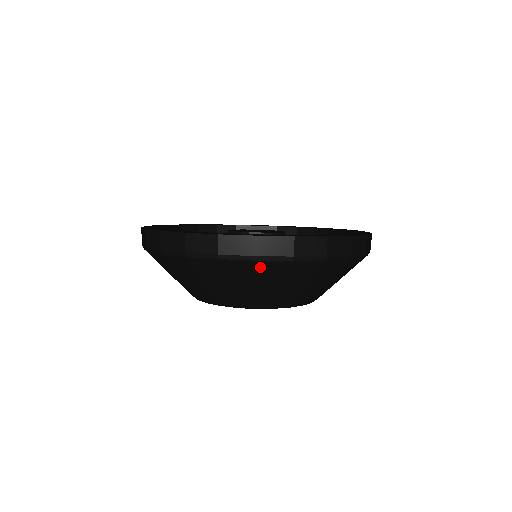
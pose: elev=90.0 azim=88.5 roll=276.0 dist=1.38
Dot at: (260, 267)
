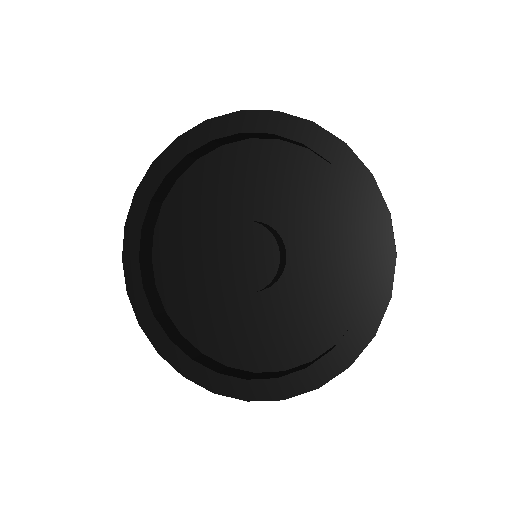
Dot at: occluded
